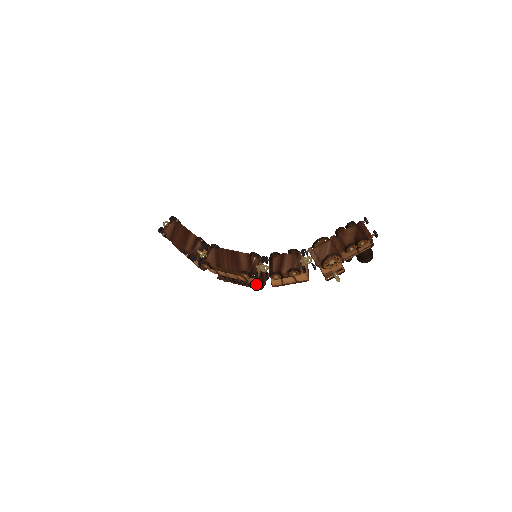
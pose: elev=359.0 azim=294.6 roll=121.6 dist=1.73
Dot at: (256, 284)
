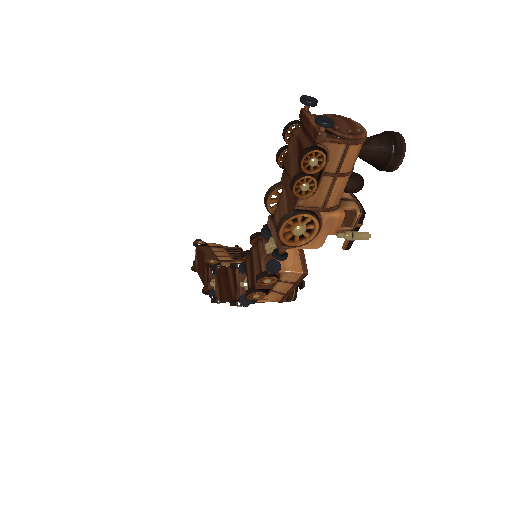
Dot at: occluded
